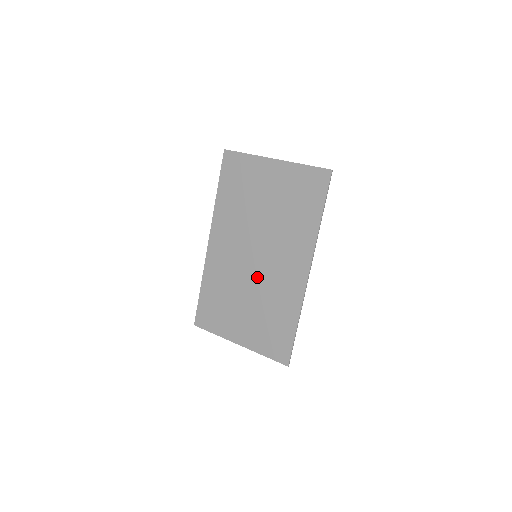
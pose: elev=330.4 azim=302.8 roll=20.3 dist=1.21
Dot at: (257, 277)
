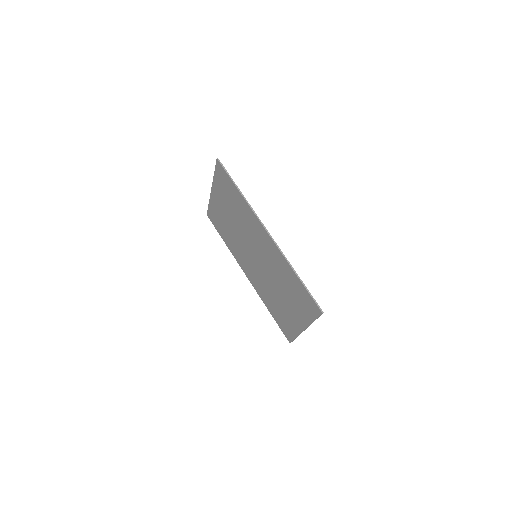
Dot at: (266, 269)
